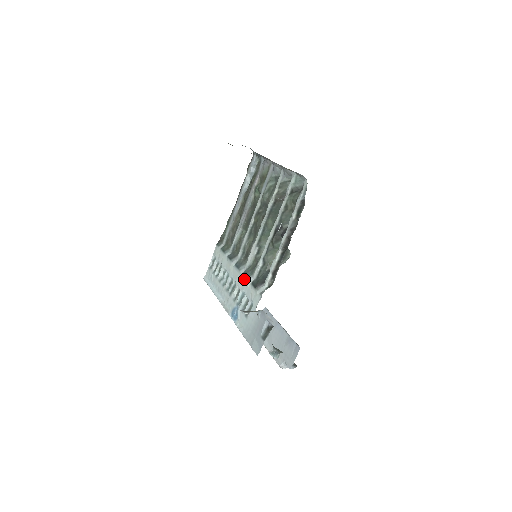
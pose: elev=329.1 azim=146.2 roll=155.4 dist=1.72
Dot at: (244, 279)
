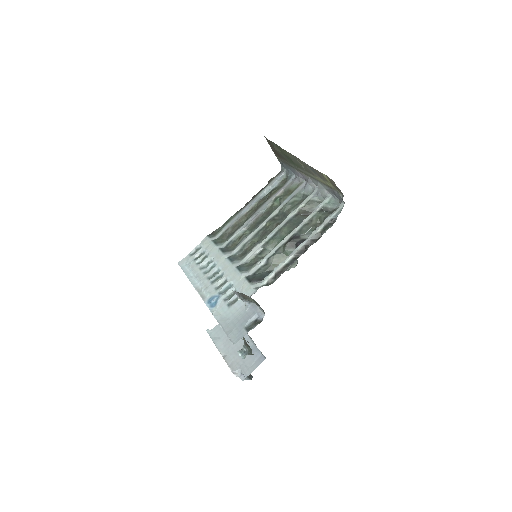
Dot at: (237, 272)
